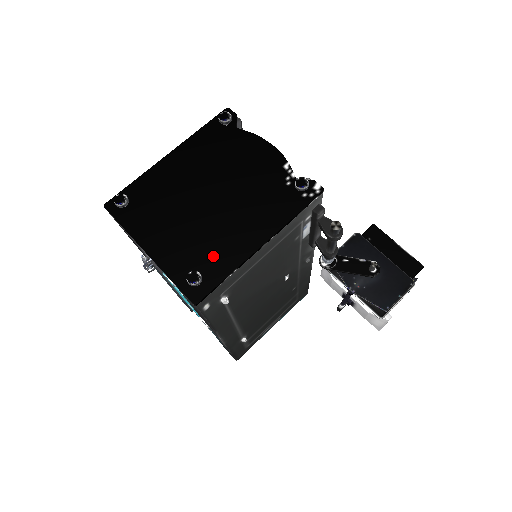
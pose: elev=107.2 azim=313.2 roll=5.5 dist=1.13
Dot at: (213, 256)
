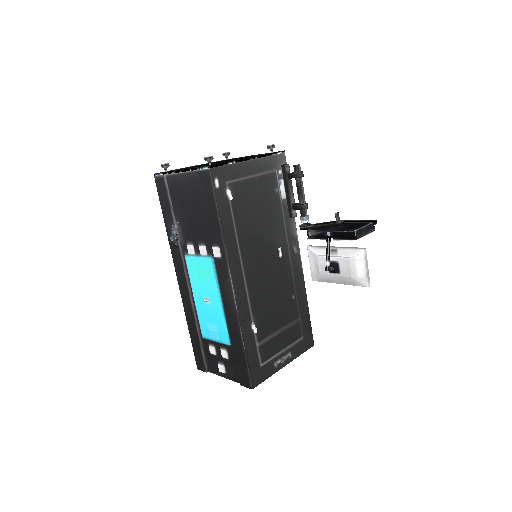
Dot at: occluded
